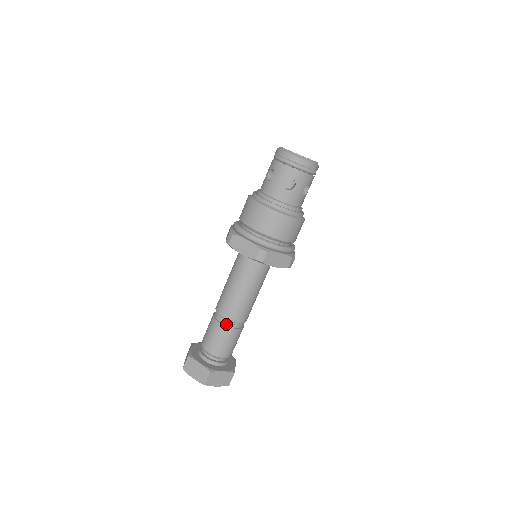
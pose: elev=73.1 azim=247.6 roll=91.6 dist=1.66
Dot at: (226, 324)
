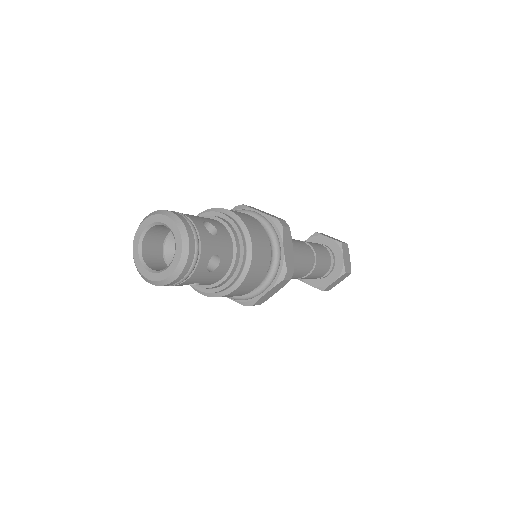
Dot at: occluded
